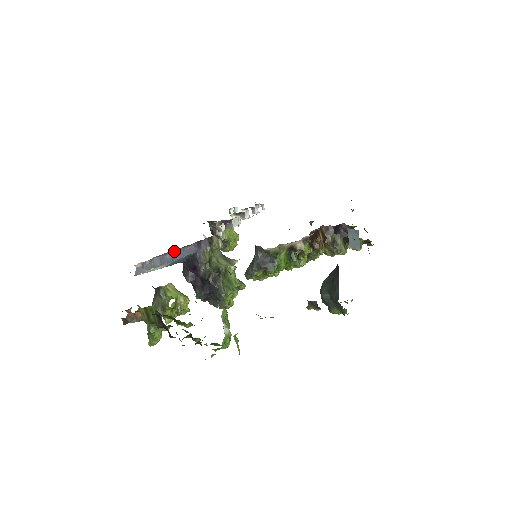
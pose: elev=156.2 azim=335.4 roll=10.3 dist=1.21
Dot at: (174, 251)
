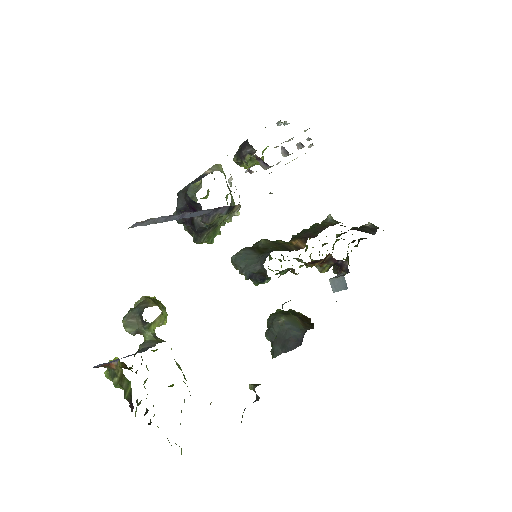
Dot at: (188, 212)
